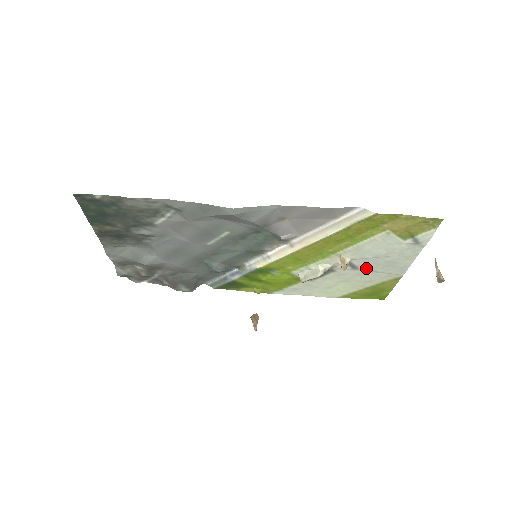
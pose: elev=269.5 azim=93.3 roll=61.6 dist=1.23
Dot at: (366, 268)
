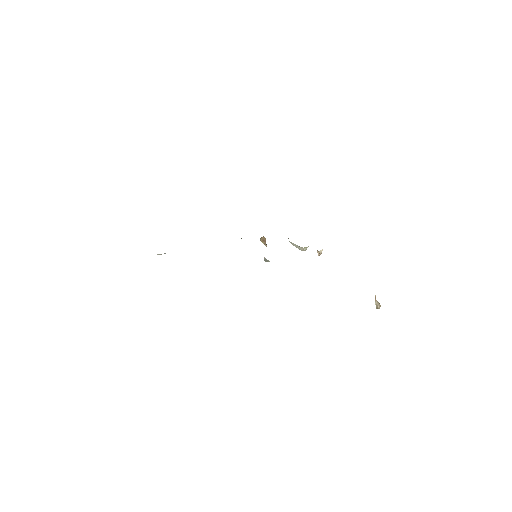
Dot at: occluded
